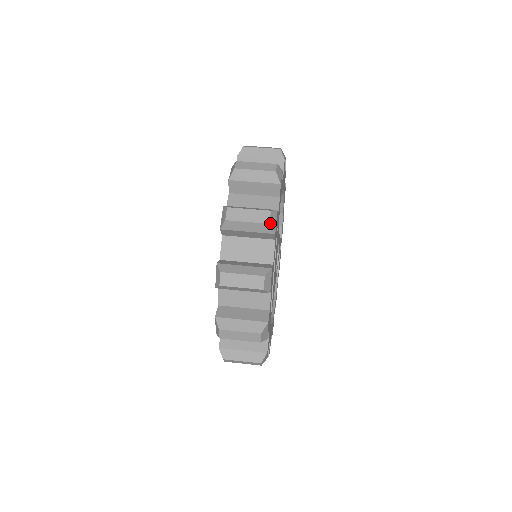
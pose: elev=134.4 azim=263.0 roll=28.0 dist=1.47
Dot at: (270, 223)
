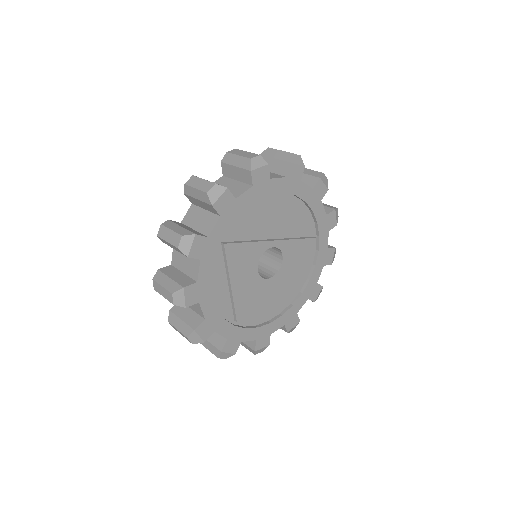
Dot at: (179, 247)
